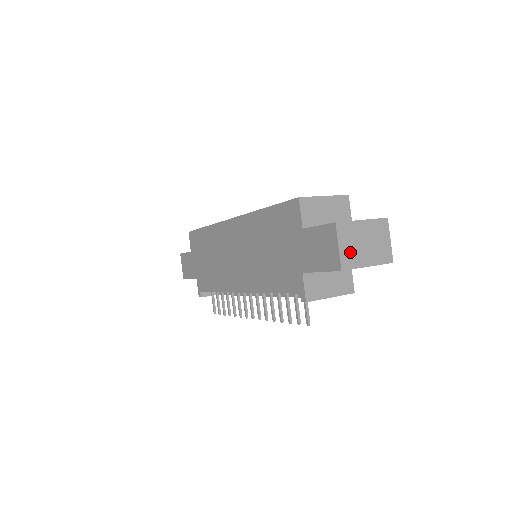
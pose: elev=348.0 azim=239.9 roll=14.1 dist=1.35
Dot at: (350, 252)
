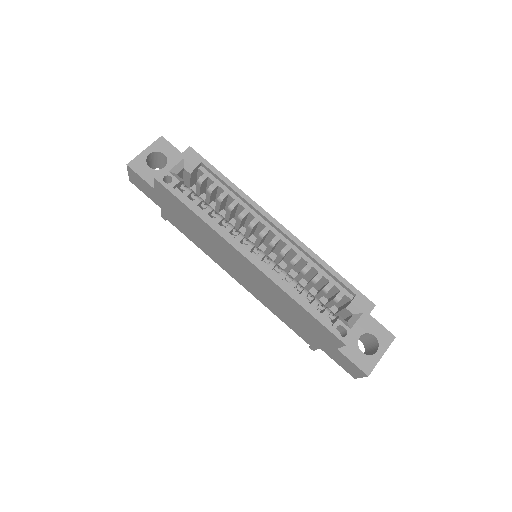
Dot at: occluded
